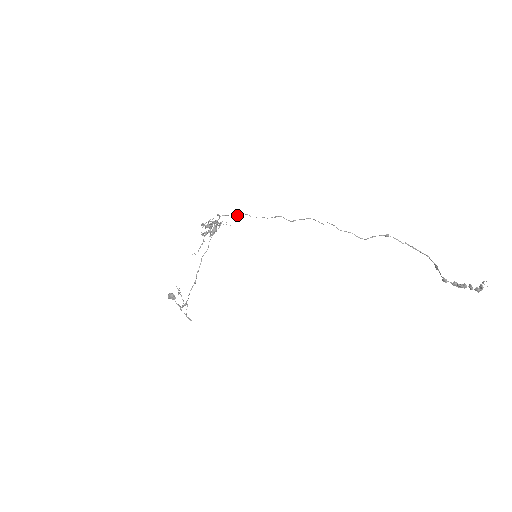
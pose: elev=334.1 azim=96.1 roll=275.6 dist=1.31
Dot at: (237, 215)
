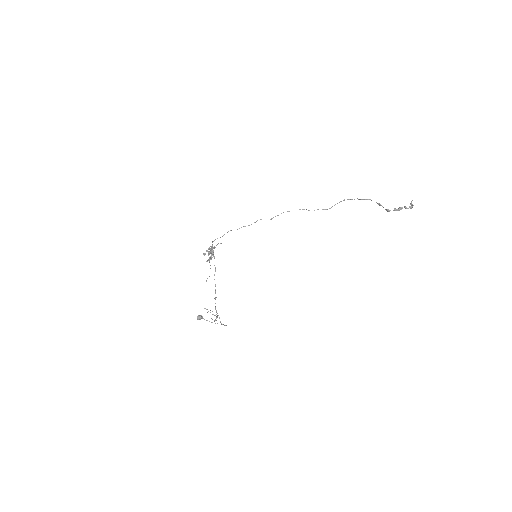
Dot at: occluded
